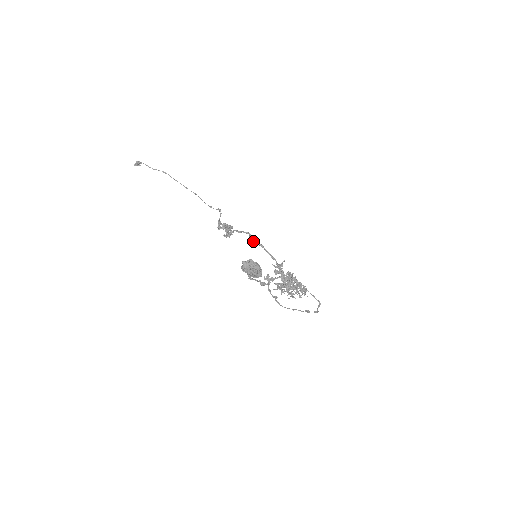
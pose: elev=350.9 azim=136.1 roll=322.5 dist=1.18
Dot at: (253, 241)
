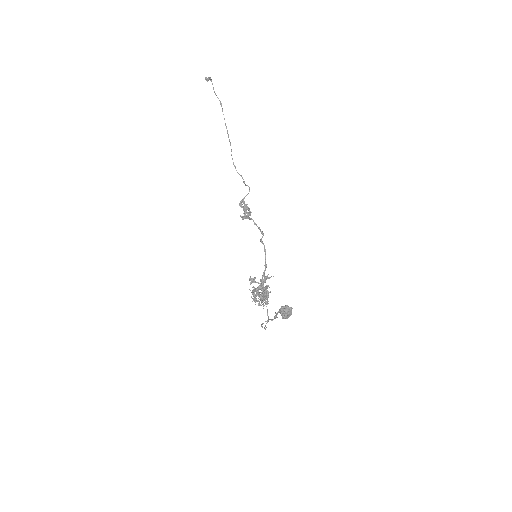
Dot at: (262, 243)
